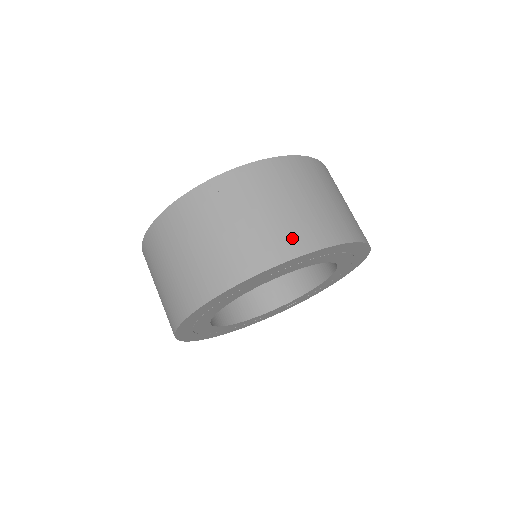
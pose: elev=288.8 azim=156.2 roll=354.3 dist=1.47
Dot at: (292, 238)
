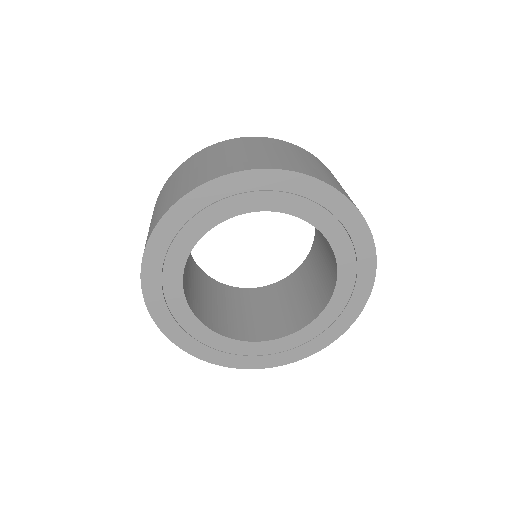
Dot at: (171, 200)
